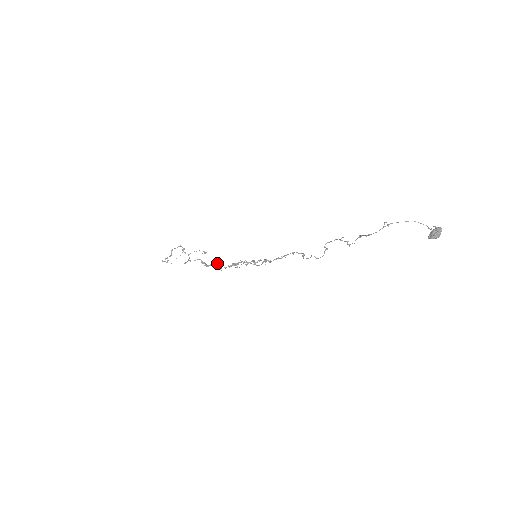
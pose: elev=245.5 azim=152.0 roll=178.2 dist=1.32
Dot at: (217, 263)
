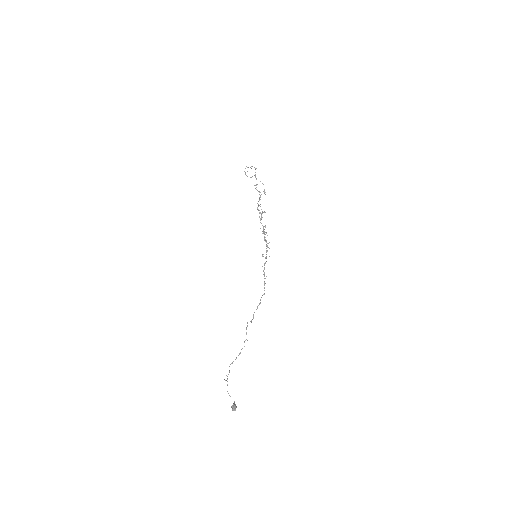
Dot at: (261, 214)
